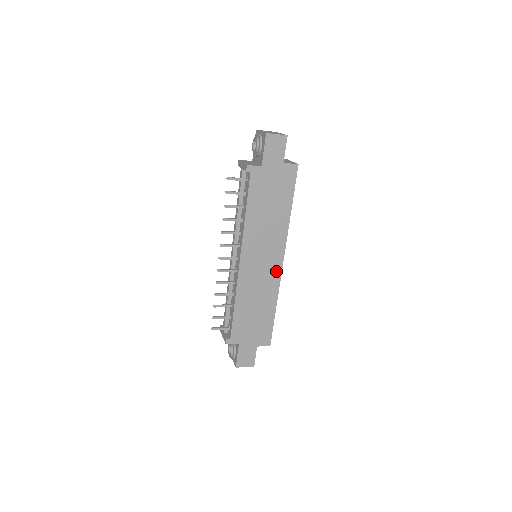
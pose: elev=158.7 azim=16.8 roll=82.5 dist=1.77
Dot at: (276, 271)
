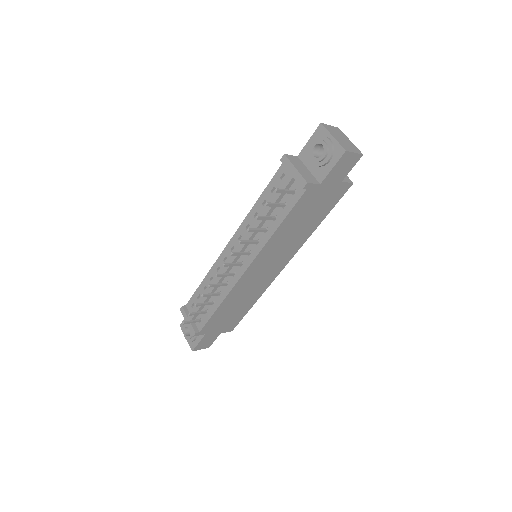
Dot at: (273, 275)
